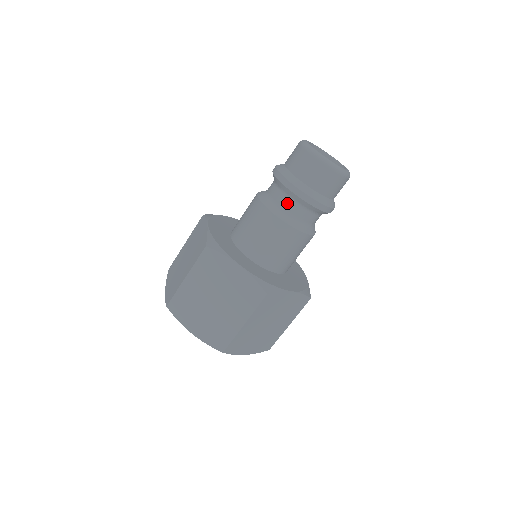
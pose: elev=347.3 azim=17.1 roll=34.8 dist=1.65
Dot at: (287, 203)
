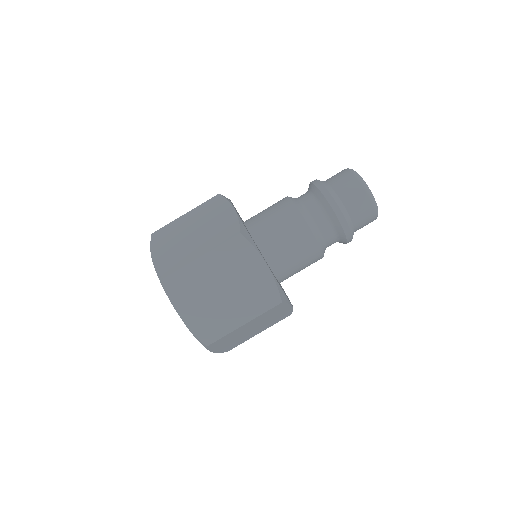
Dot at: (333, 243)
